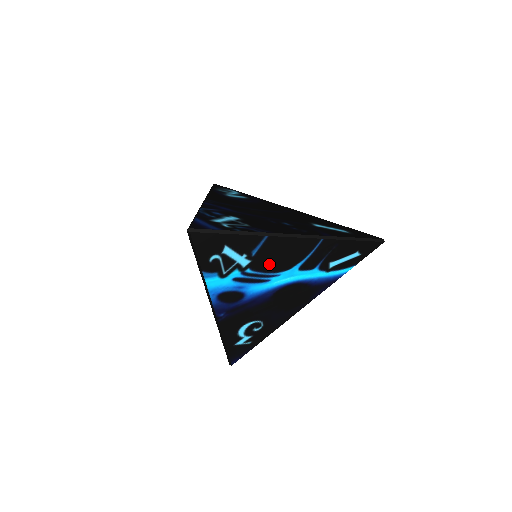
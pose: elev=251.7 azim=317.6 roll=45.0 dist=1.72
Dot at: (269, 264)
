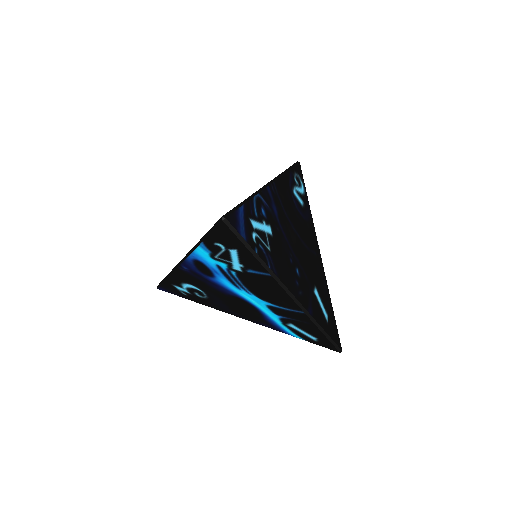
Dot at: (252, 284)
